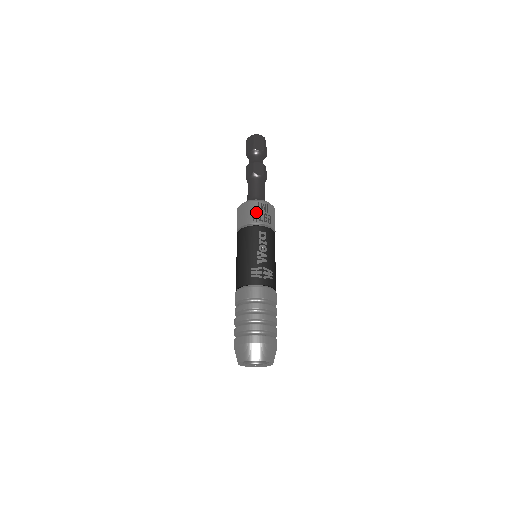
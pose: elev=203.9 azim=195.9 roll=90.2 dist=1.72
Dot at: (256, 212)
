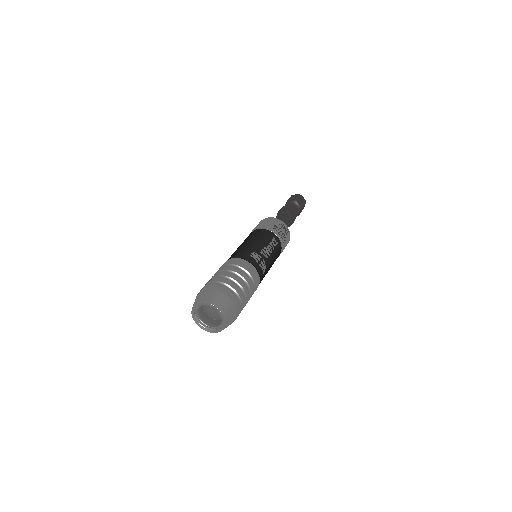
Dot at: (279, 227)
